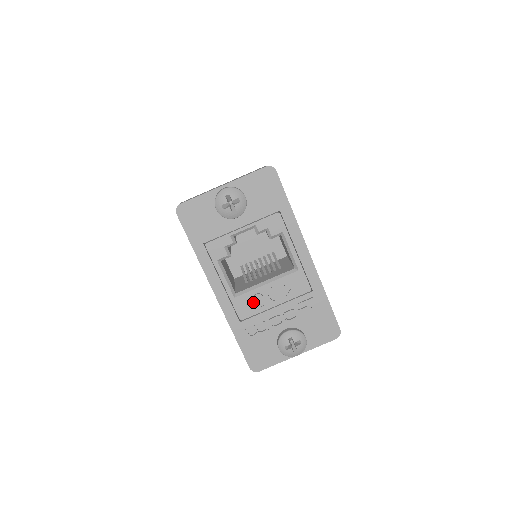
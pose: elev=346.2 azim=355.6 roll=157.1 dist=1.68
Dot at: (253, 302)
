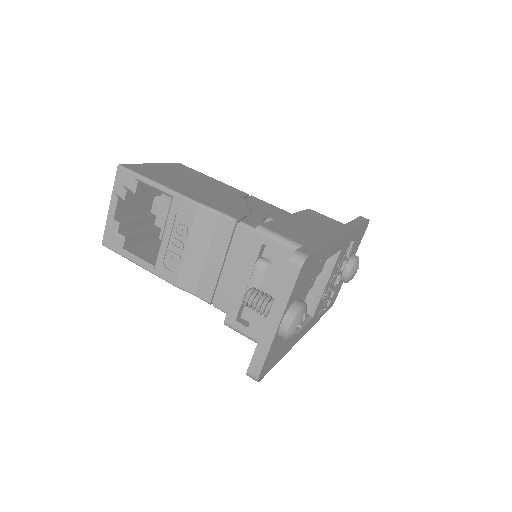
Dot at: (323, 300)
